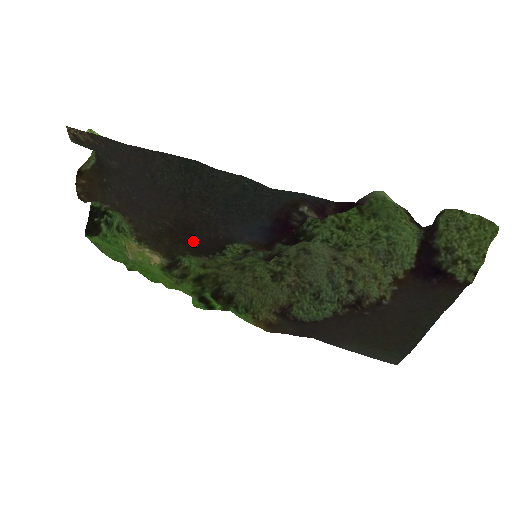
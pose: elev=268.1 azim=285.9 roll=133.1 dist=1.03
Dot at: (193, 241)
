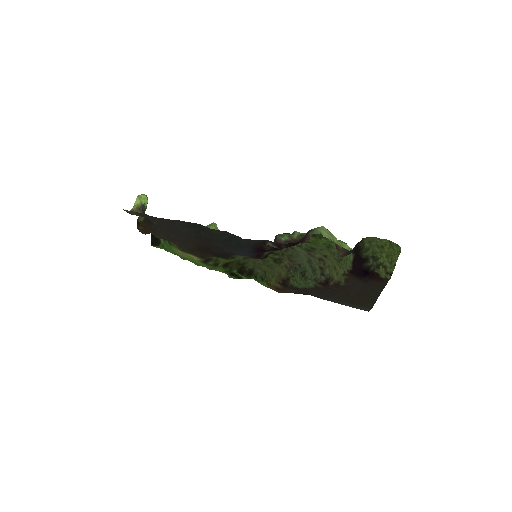
Dot at: (213, 253)
